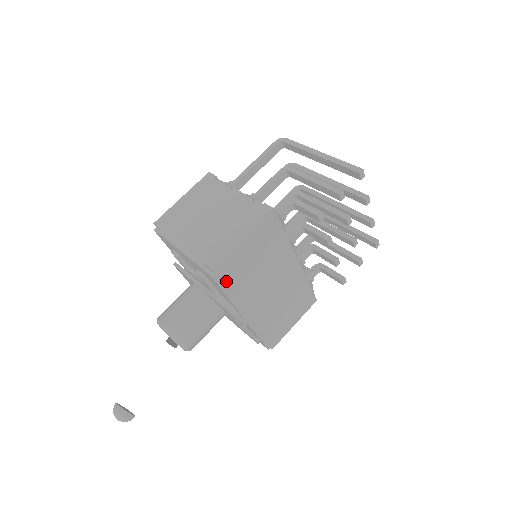
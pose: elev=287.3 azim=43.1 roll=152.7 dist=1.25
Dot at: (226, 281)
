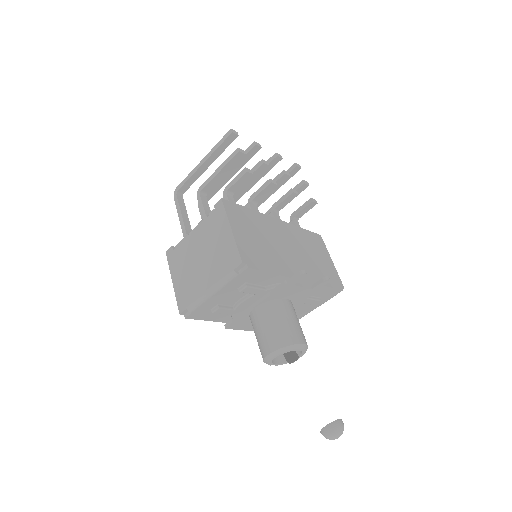
Dot at: (259, 264)
